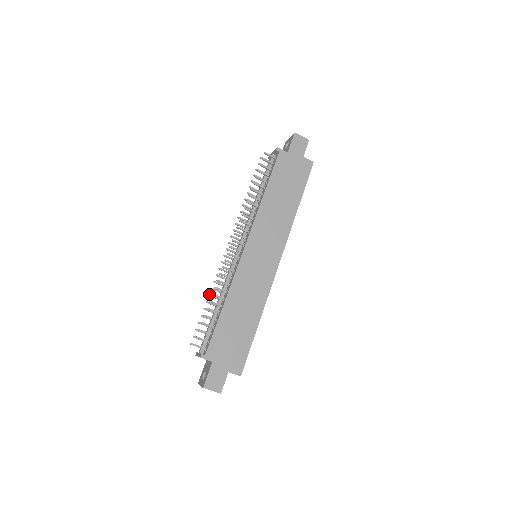
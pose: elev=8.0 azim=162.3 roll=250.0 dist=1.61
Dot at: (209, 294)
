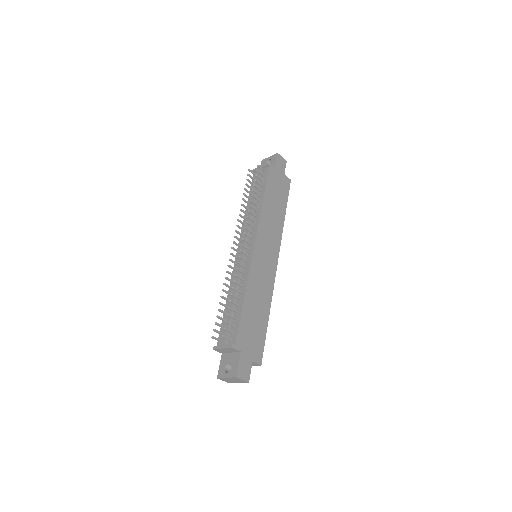
Dot at: (223, 289)
